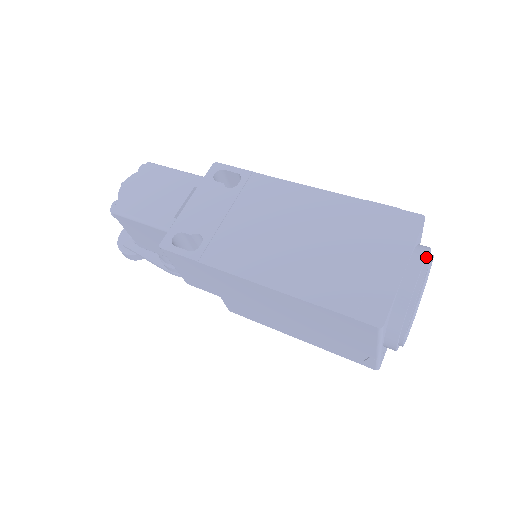
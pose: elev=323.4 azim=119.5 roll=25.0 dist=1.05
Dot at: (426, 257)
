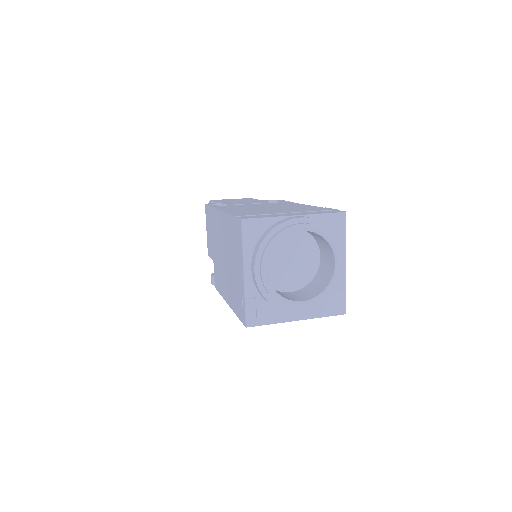
Dot at: (321, 225)
